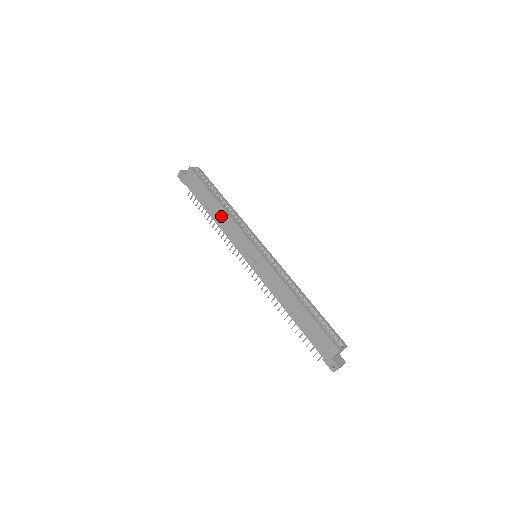
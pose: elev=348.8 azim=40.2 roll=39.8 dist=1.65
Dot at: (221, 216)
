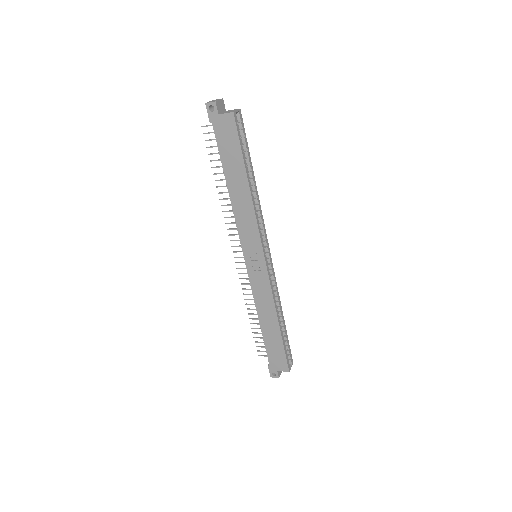
Dot at: (242, 199)
